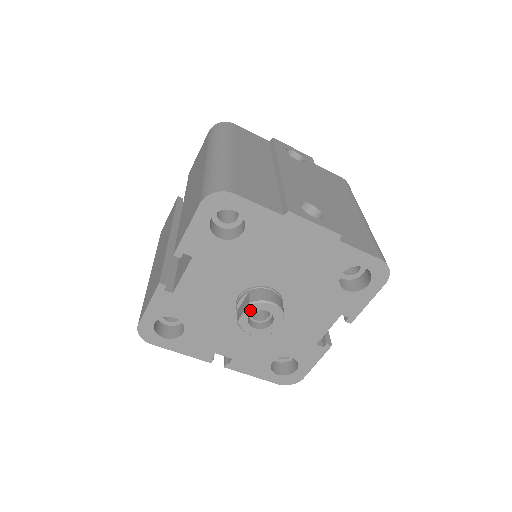
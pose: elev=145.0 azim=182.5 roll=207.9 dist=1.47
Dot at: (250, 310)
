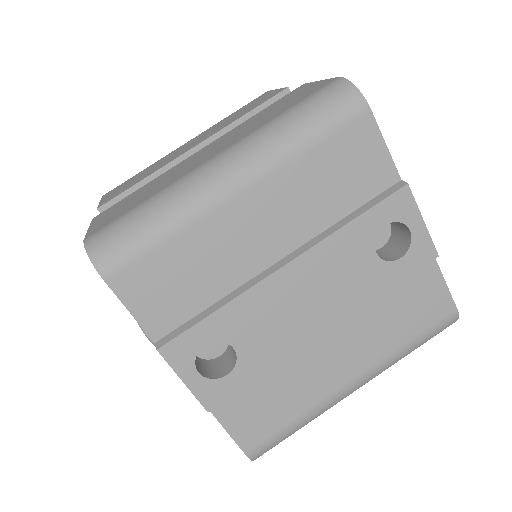
Dot at: occluded
